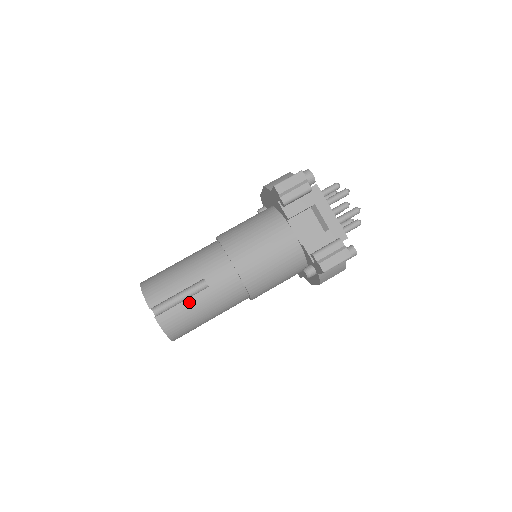
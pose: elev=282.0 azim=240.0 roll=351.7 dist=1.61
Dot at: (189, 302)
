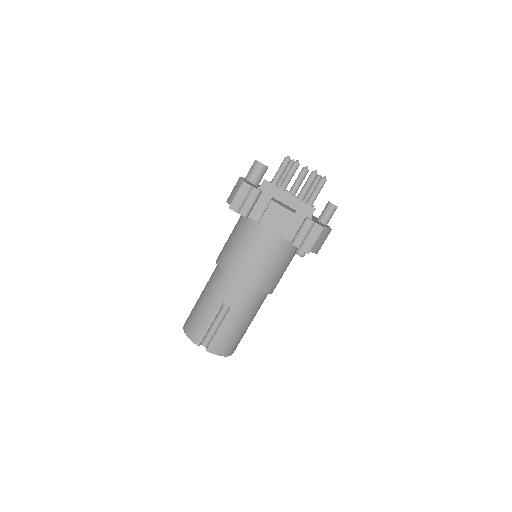
Dot at: (223, 326)
